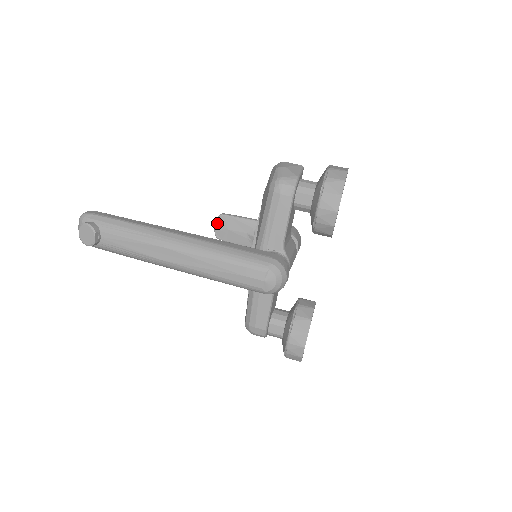
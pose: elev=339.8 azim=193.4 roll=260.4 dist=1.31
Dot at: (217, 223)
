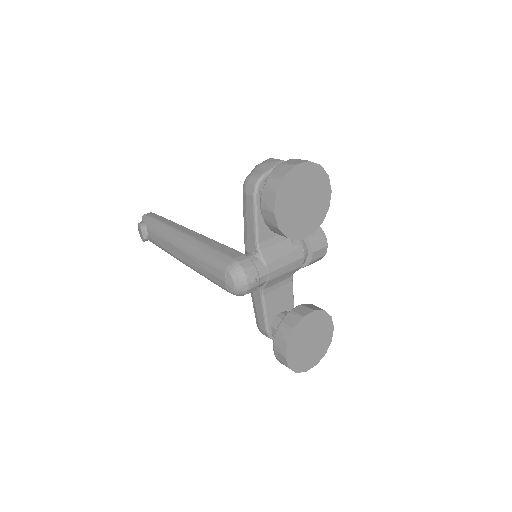
Dot at: occluded
